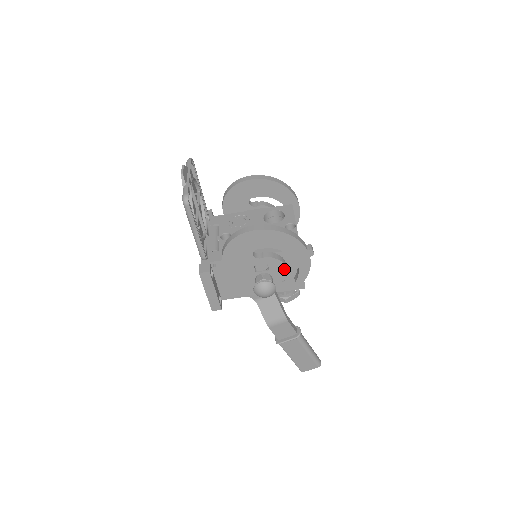
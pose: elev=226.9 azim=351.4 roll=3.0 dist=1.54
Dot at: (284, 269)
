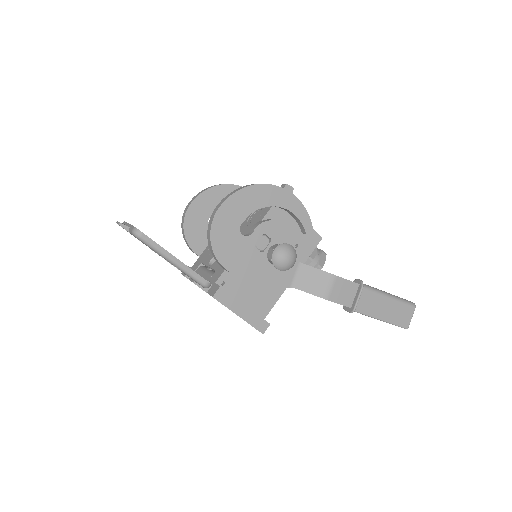
Dot at: (283, 227)
